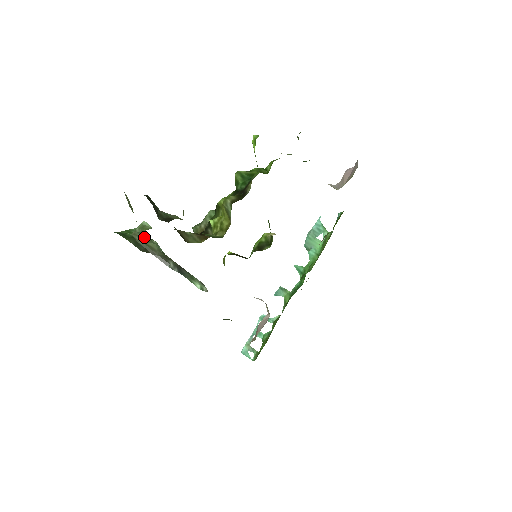
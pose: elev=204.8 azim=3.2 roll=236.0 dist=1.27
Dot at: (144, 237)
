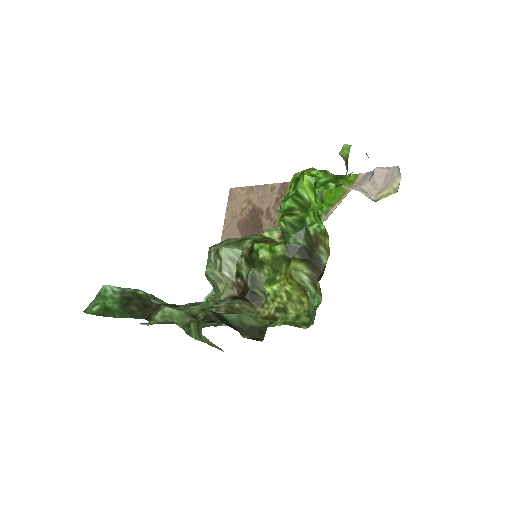
Dot at: occluded
